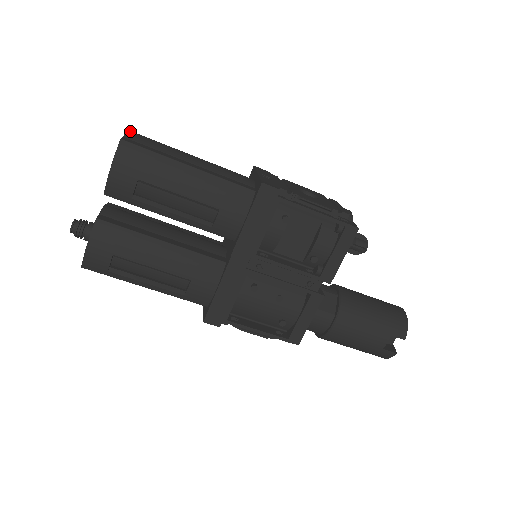
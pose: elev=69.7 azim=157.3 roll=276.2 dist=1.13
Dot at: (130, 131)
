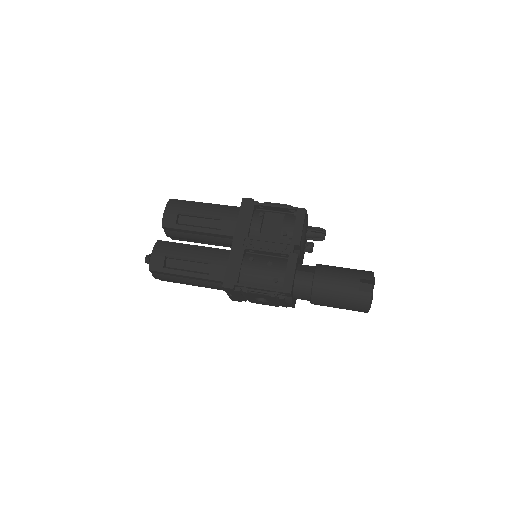
Dot at: occluded
